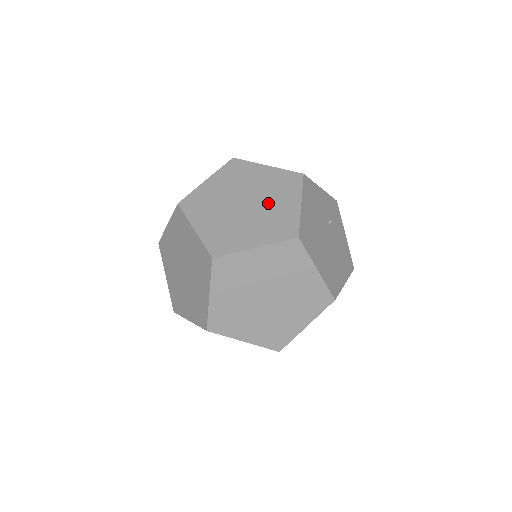
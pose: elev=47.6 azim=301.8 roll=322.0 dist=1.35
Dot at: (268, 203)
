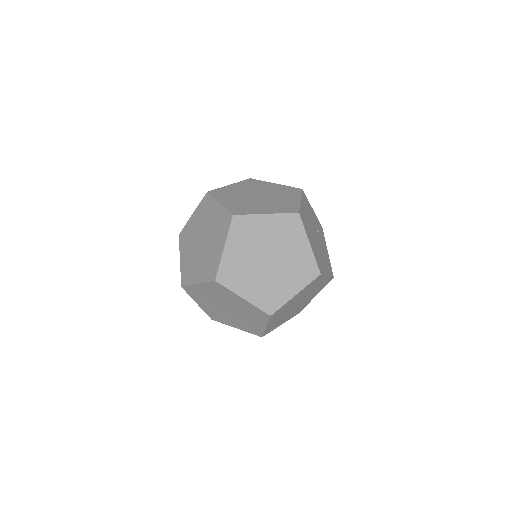
Dot at: (276, 197)
